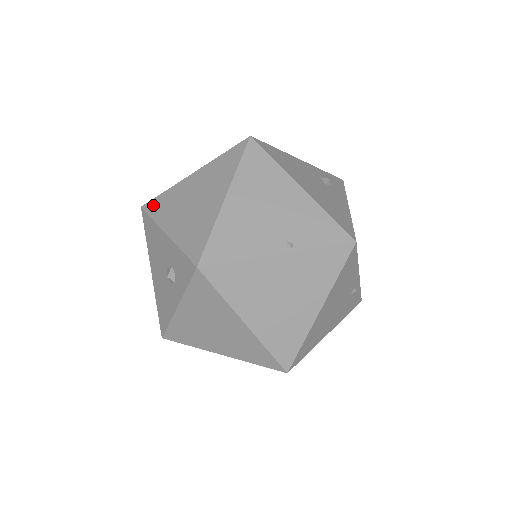
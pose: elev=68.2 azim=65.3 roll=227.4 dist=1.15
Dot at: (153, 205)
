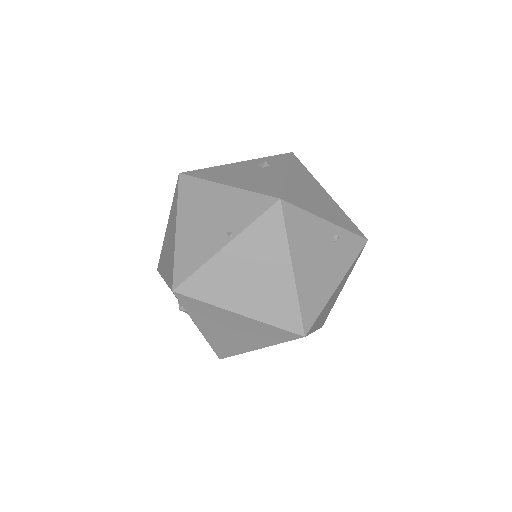
Dot at: (159, 264)
